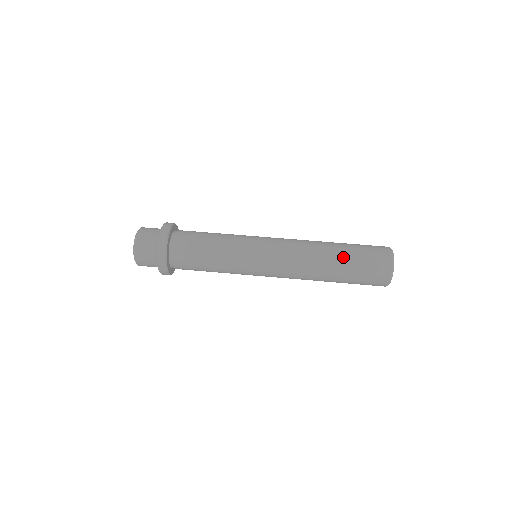
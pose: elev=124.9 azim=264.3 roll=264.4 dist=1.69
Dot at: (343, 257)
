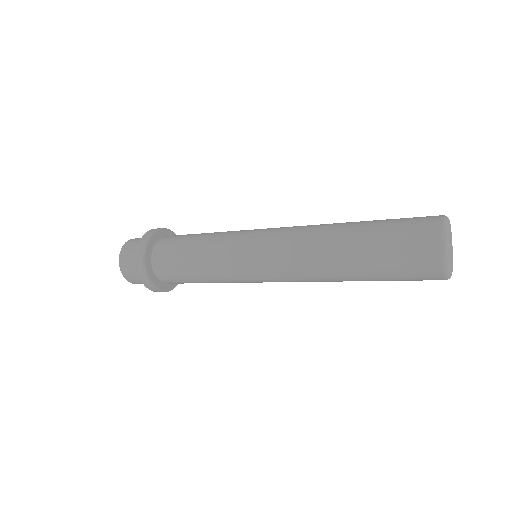
Dot at: occluded
